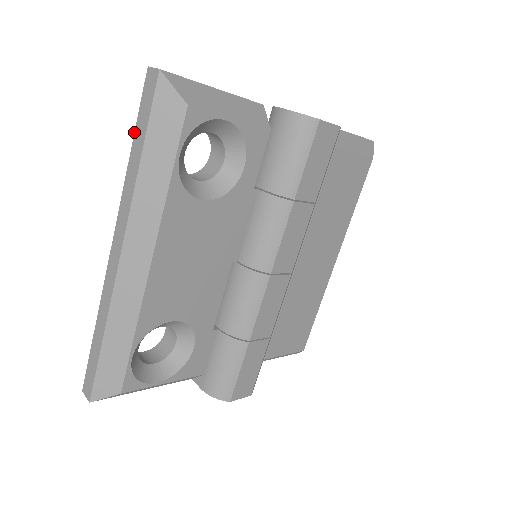
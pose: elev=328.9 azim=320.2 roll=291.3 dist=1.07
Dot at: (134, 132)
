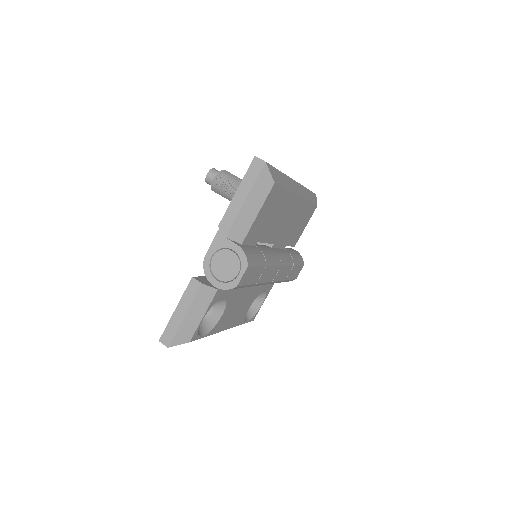
Dot at: occluded
